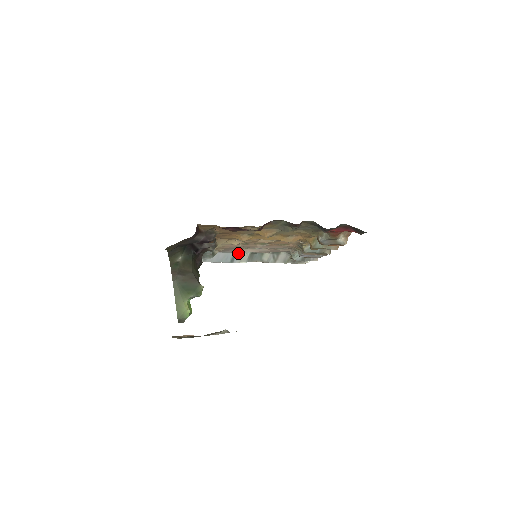
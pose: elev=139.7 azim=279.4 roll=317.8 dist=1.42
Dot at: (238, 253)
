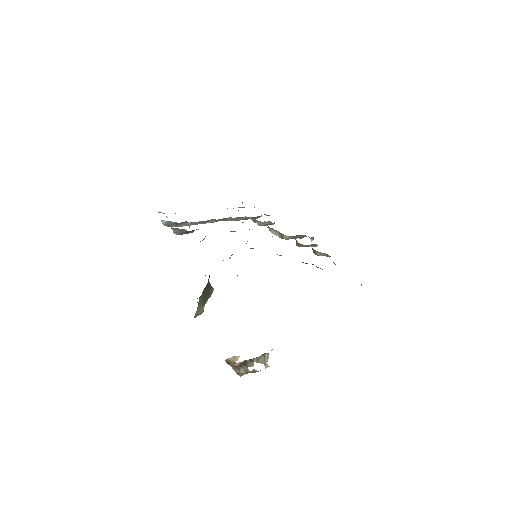
Dot at: (209, 220)
